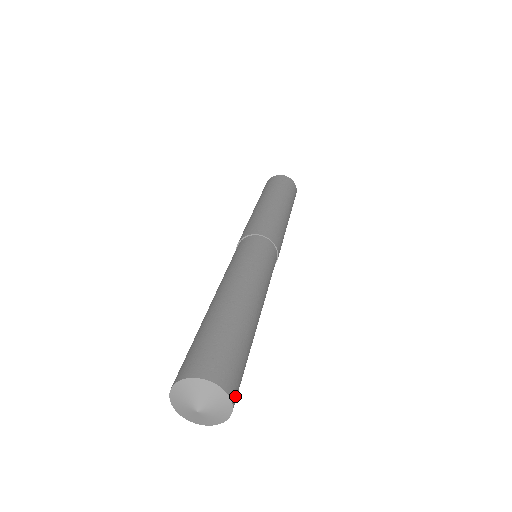
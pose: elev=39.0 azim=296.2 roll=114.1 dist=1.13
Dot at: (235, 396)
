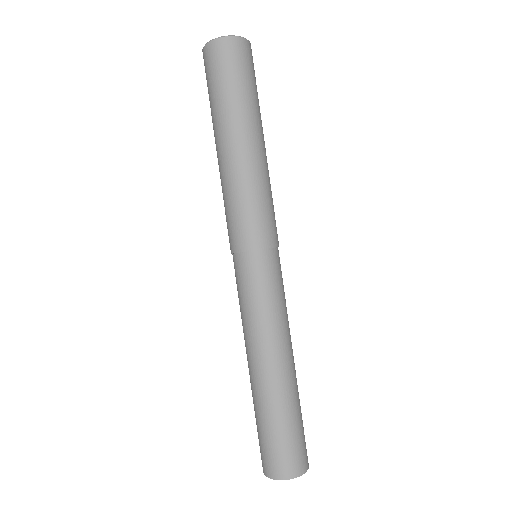
Dot at: occluded
